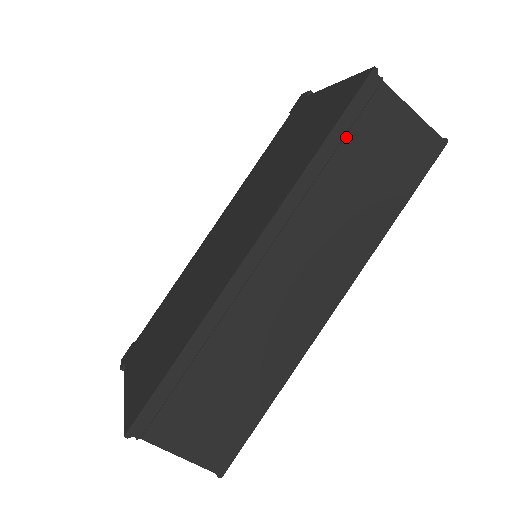
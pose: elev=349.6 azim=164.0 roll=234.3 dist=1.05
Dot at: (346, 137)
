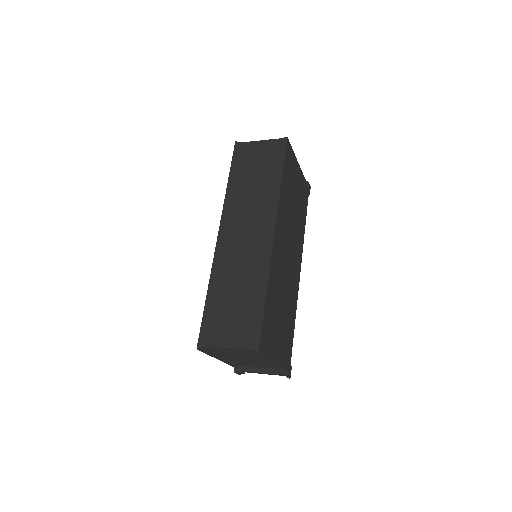
Dot at: (237, 170)
